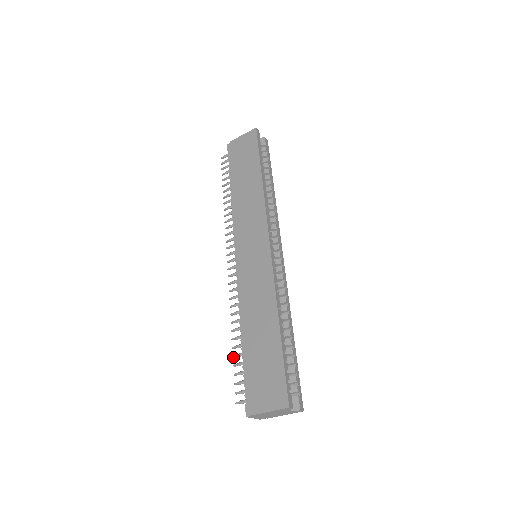
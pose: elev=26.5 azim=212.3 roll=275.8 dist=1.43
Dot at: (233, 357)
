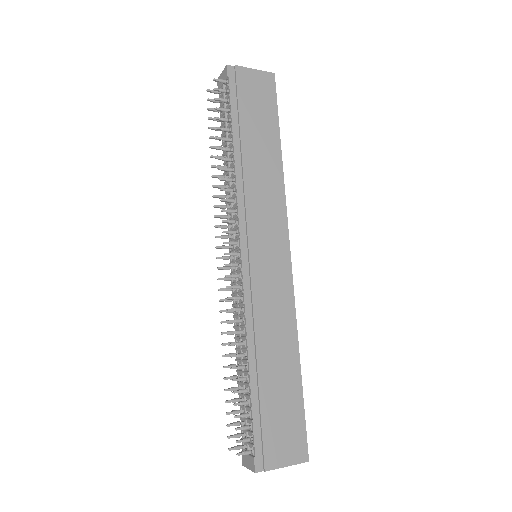
Dot at: (234, 393)
